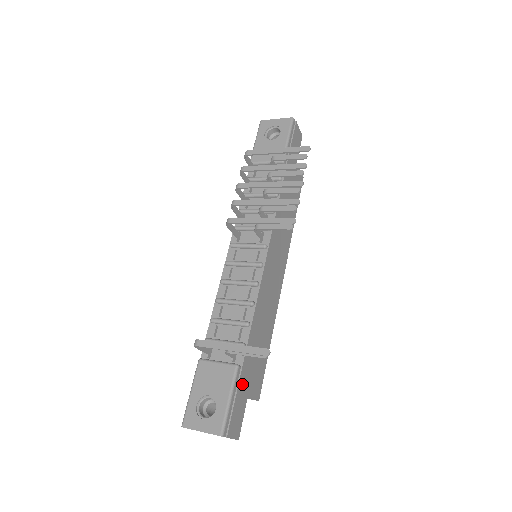
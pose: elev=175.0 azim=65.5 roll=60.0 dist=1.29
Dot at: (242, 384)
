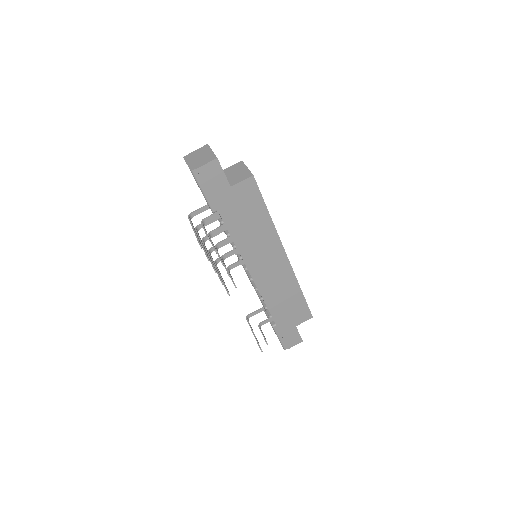
Dot at: (284, 329)
